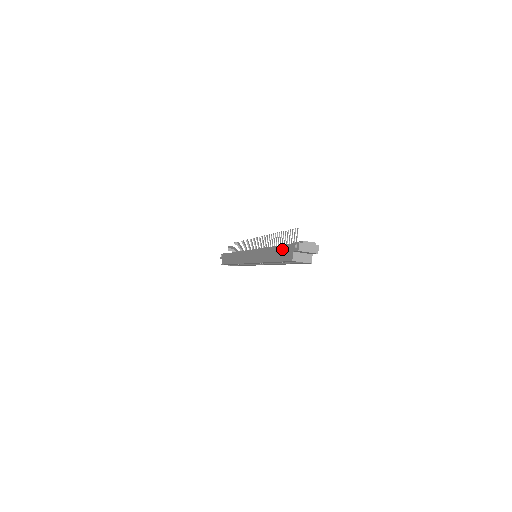
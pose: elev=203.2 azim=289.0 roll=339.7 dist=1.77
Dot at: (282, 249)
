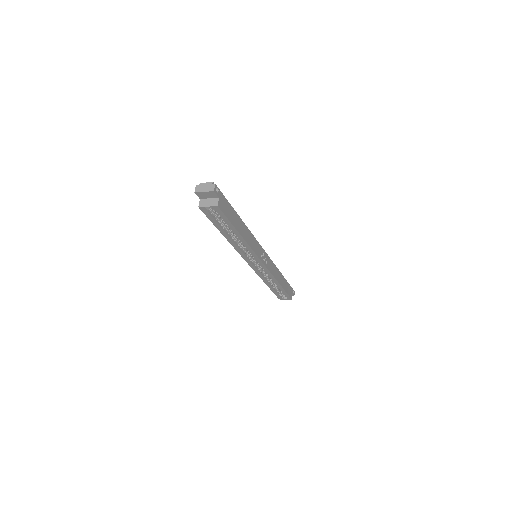
Dot at: occluded
